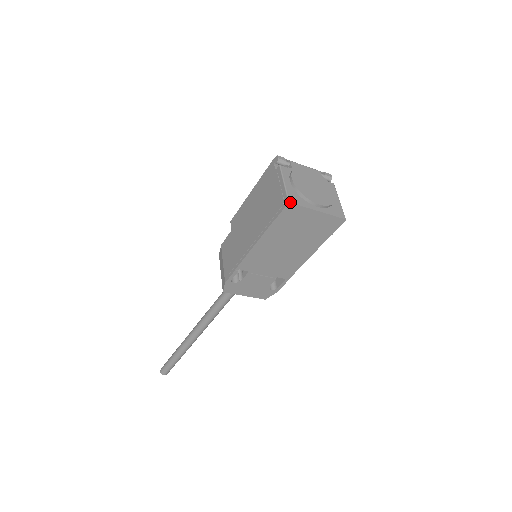
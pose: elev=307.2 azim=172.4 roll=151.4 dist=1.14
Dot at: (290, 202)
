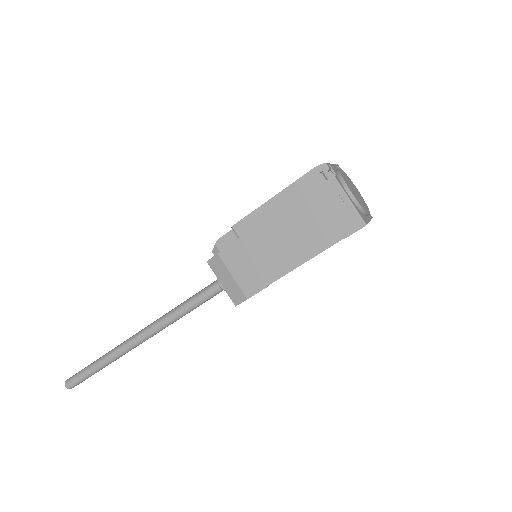
Dot at: occluded
